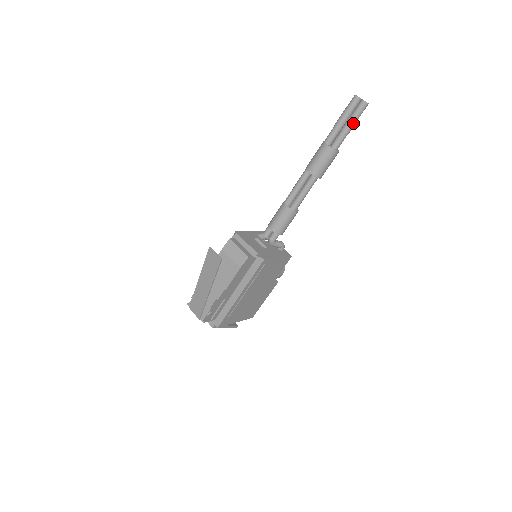
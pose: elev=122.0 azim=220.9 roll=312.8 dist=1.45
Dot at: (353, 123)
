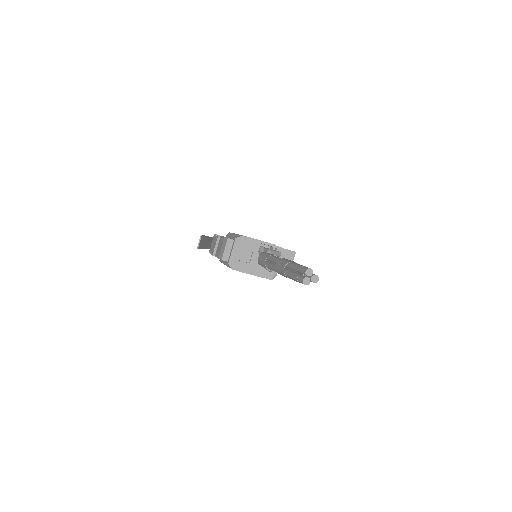
Dot at: (296, 280)
